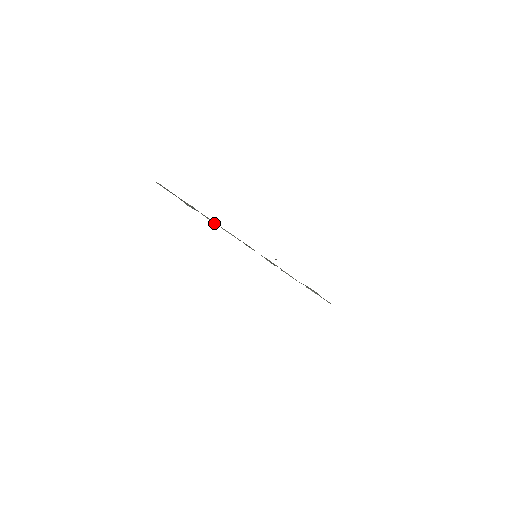
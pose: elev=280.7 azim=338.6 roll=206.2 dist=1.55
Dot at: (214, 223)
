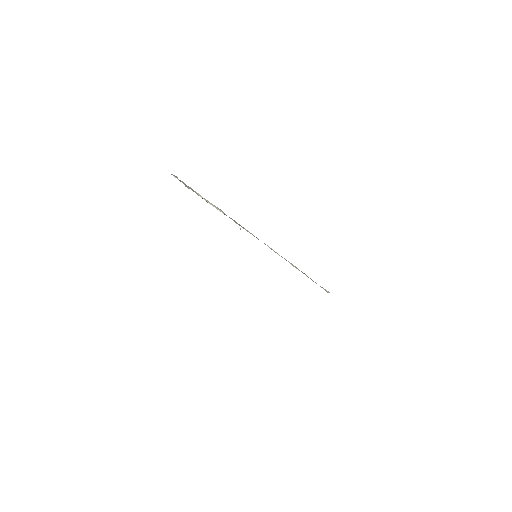
Dot at: occluded
